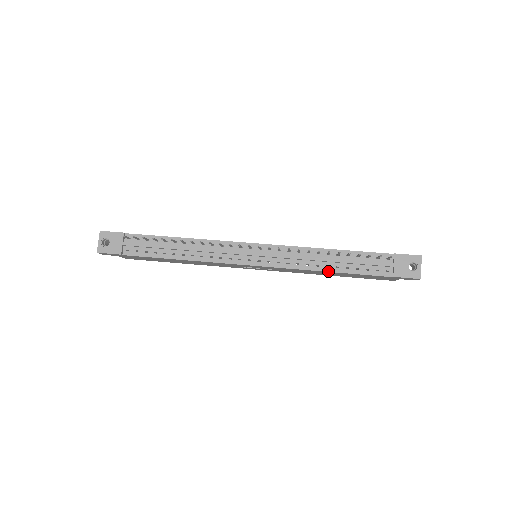
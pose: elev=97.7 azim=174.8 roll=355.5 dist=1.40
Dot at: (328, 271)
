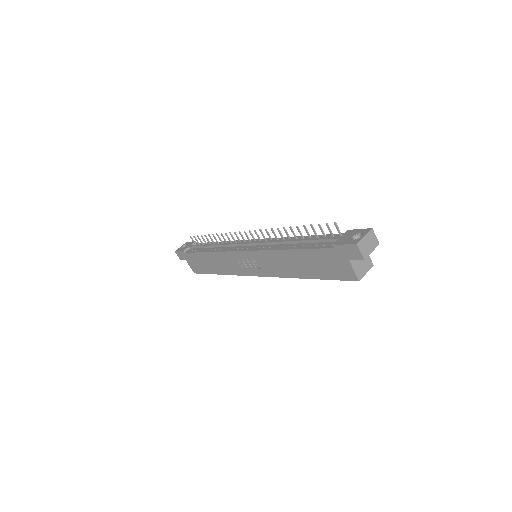
Dot at: (286, 249)
